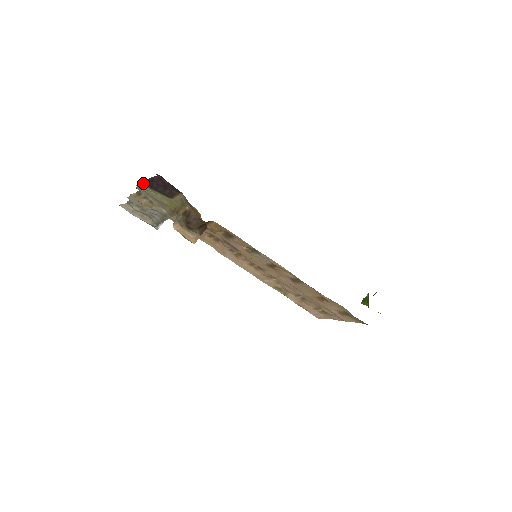
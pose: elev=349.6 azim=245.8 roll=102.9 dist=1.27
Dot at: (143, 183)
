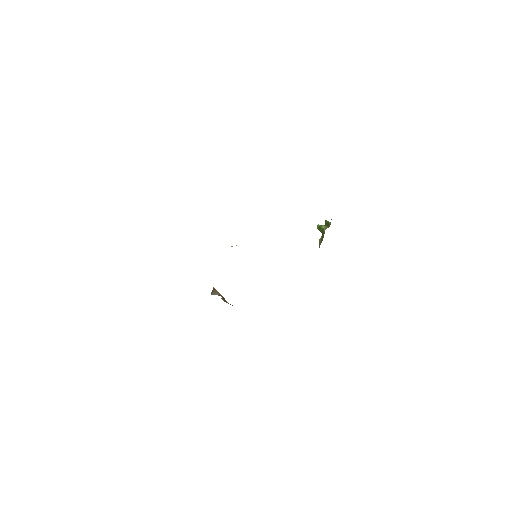
Dot at: occluded
